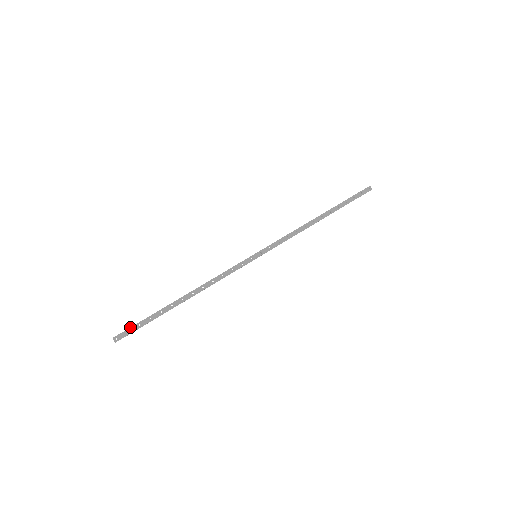
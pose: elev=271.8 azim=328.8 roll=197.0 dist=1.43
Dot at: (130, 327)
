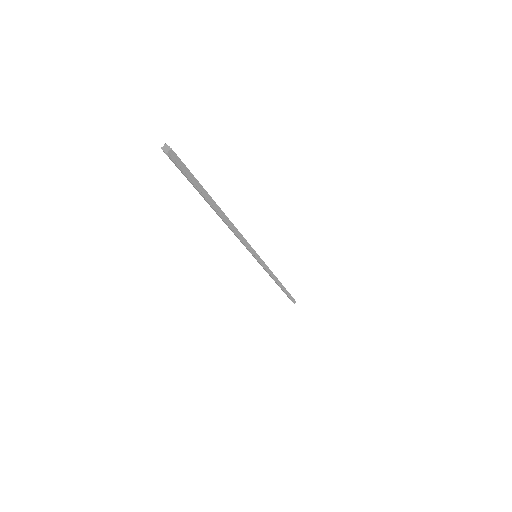
Dot at: occluded
